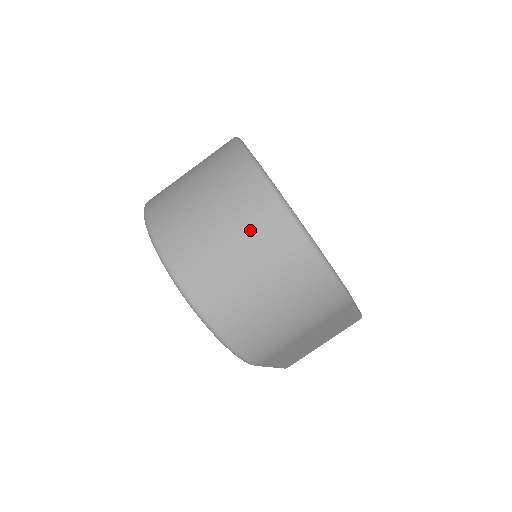
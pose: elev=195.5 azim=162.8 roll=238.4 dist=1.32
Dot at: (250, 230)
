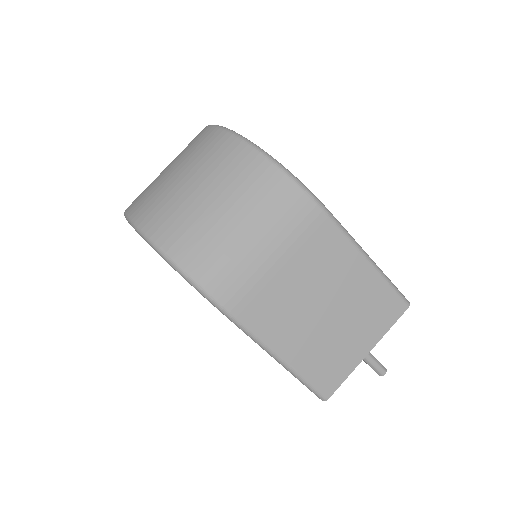
Dot at: (190, 154)
